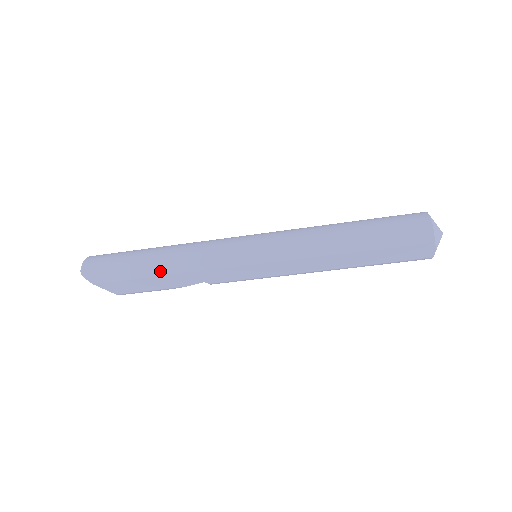
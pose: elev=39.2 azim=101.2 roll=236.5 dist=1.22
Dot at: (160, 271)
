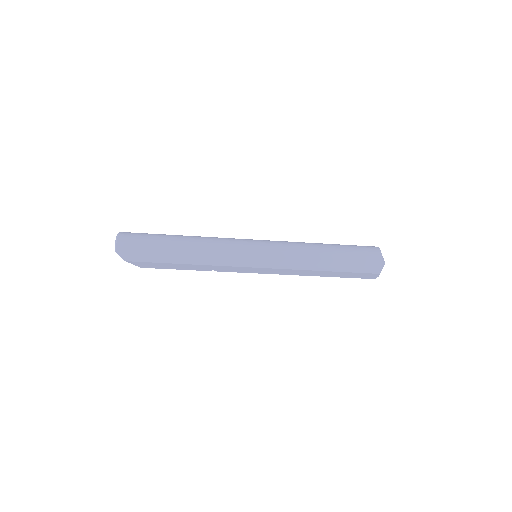
Dot at: (184, 261)
